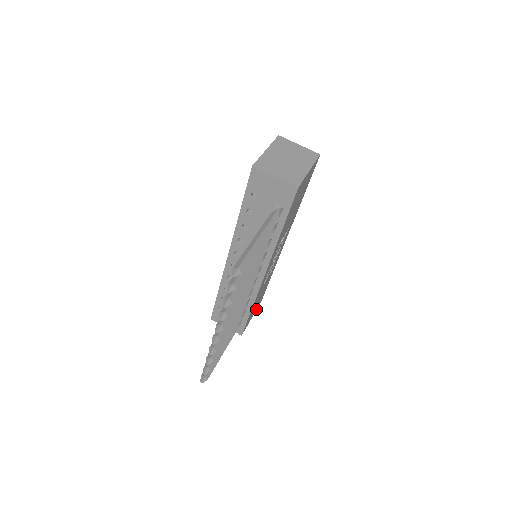
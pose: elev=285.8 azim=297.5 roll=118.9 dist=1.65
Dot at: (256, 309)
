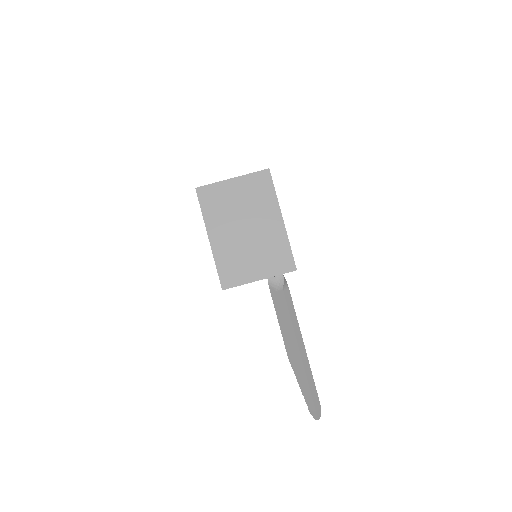
Dot at: occluded
